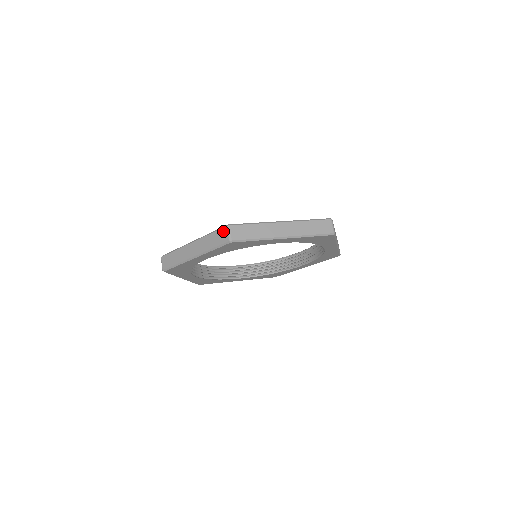
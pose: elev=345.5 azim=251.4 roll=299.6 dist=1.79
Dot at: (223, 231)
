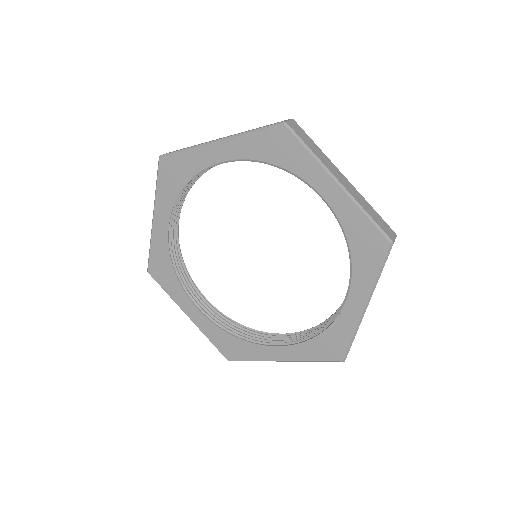
Dot at: occluded
